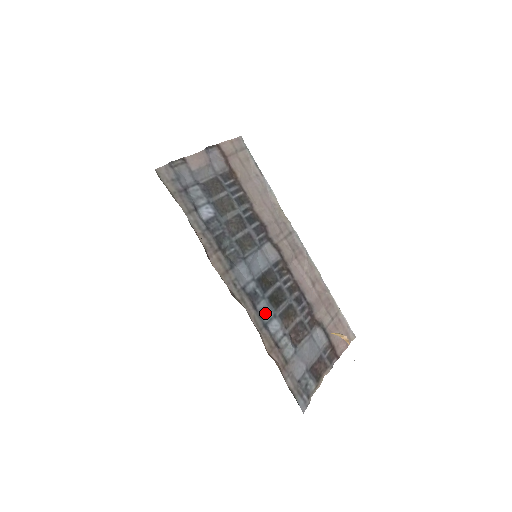
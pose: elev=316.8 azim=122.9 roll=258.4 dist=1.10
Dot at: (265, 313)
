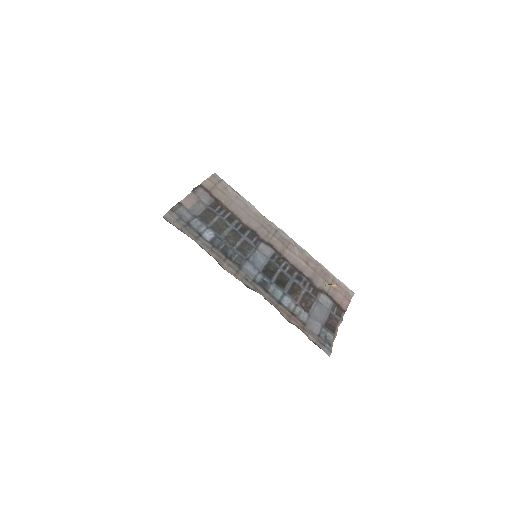
Dot at: (276, 294)
